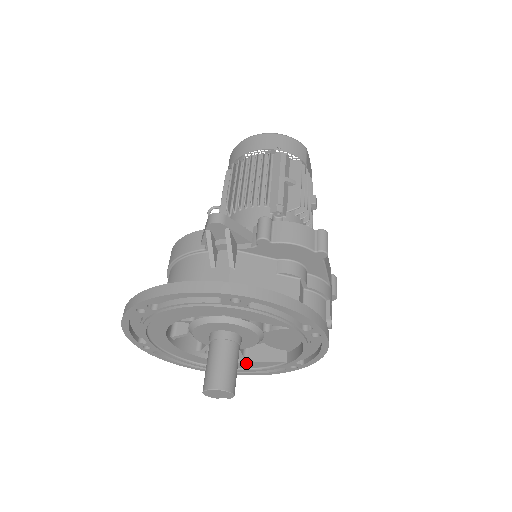
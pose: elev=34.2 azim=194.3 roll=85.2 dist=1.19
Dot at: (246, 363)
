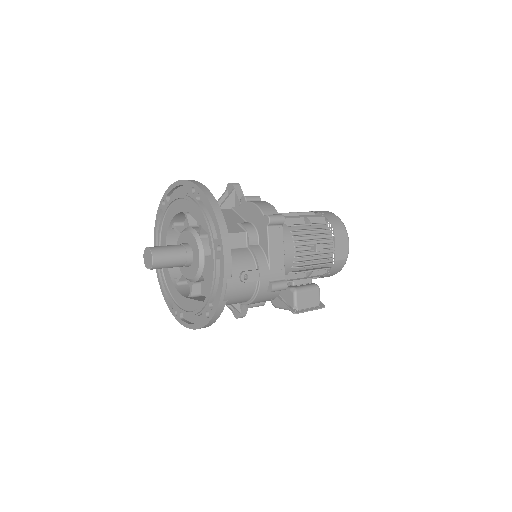
Dot at: (189, 300)
